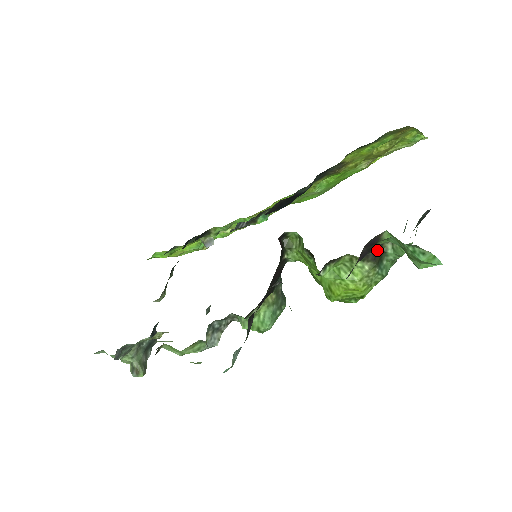
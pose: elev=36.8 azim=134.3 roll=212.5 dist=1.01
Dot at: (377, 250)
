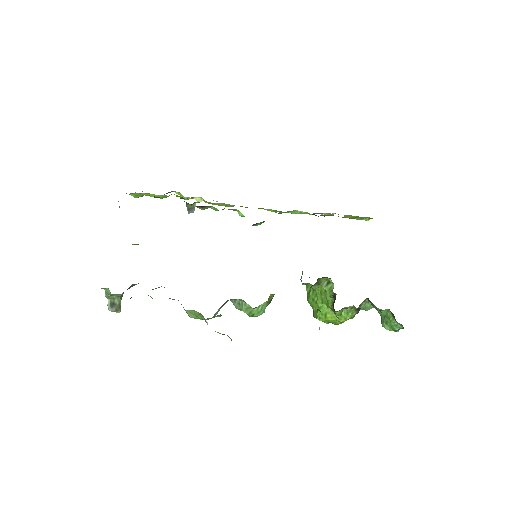
Dot at: occluded
